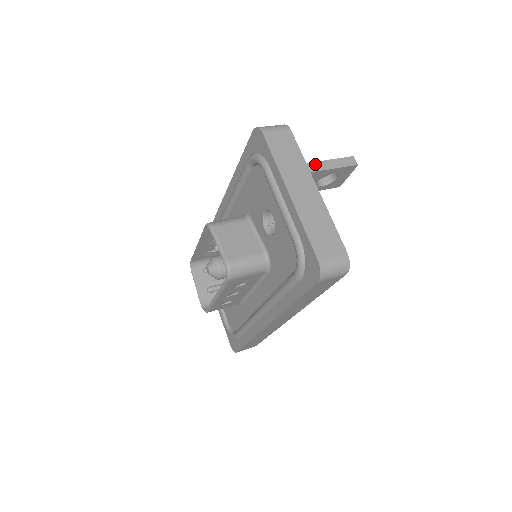
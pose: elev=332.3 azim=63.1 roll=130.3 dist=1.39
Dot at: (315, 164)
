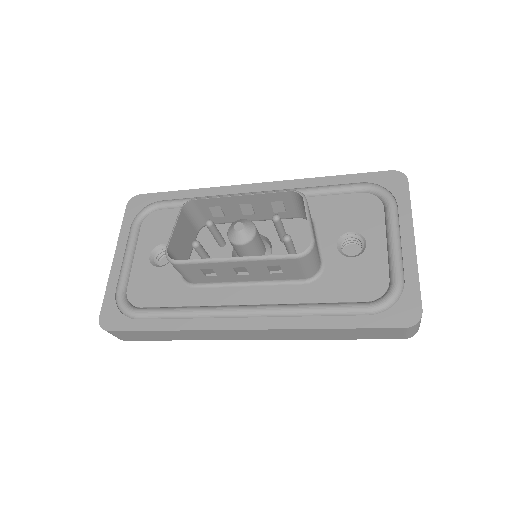
Dot at: occluded
